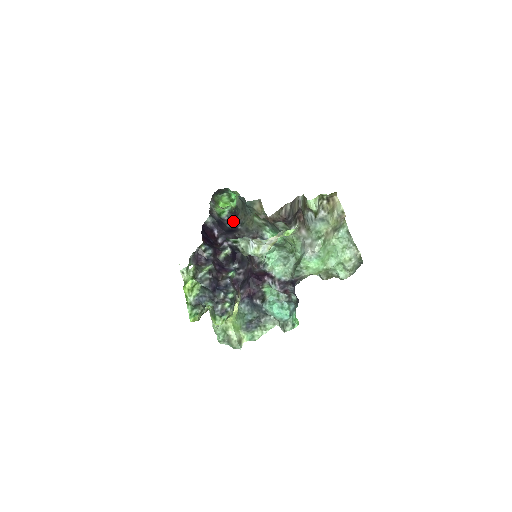
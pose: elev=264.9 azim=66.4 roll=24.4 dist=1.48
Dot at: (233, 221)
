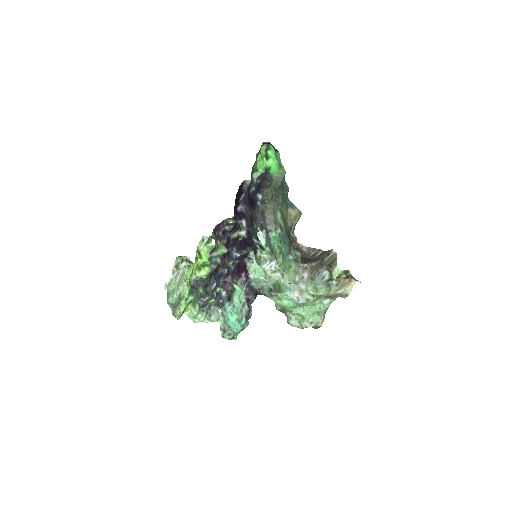
Dot at: (258, 189)
